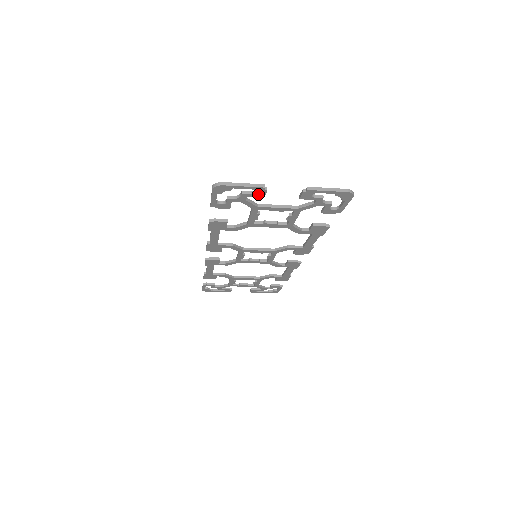
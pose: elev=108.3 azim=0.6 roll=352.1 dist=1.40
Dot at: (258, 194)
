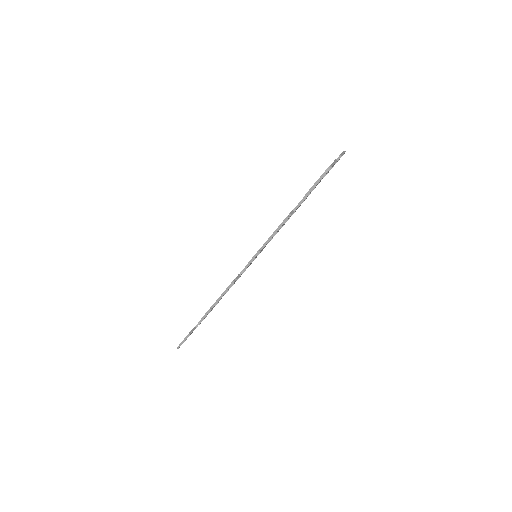
Dot at: occluded
